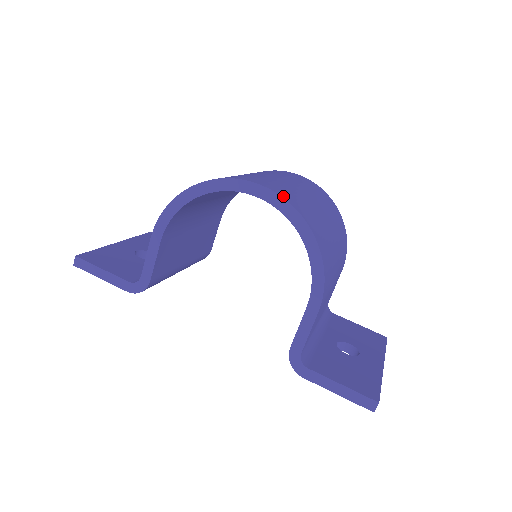
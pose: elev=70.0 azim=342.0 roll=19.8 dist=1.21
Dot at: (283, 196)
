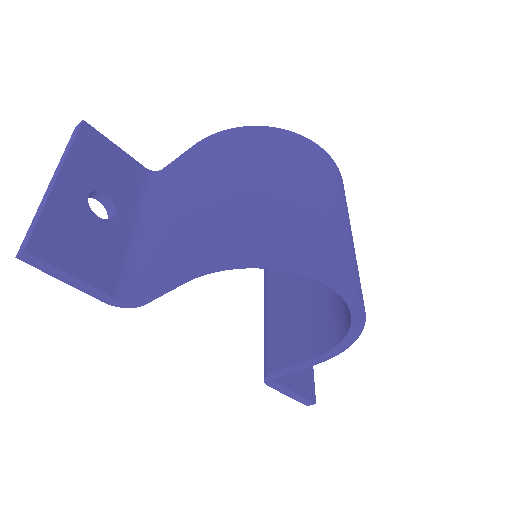
Dot at: (361, 297)
